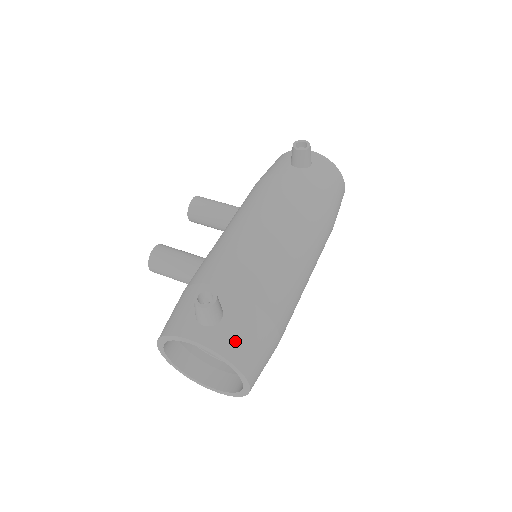
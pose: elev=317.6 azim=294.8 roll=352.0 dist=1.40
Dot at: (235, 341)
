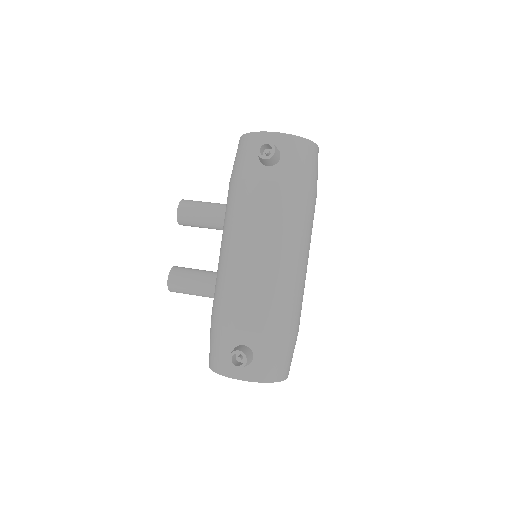
Dot at: (269, 368)
